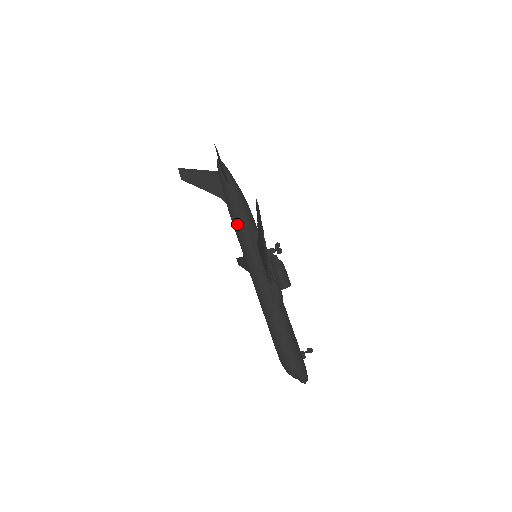
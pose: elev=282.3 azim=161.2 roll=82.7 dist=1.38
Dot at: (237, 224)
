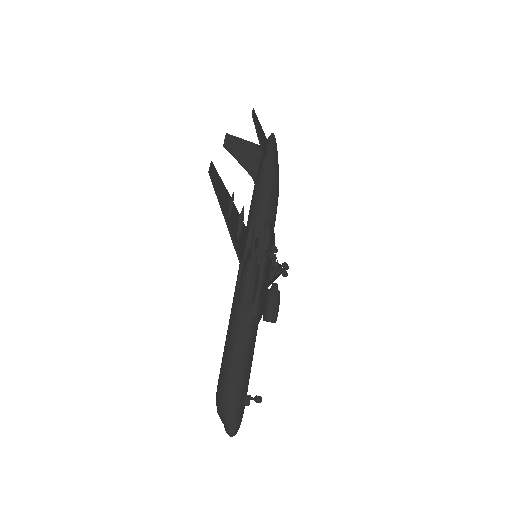
Dot at: (250, 210)
